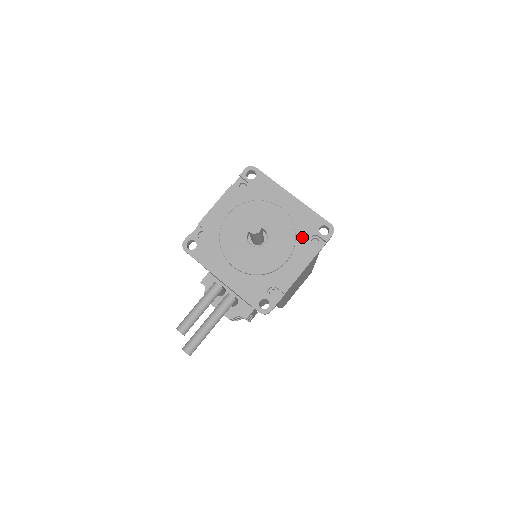
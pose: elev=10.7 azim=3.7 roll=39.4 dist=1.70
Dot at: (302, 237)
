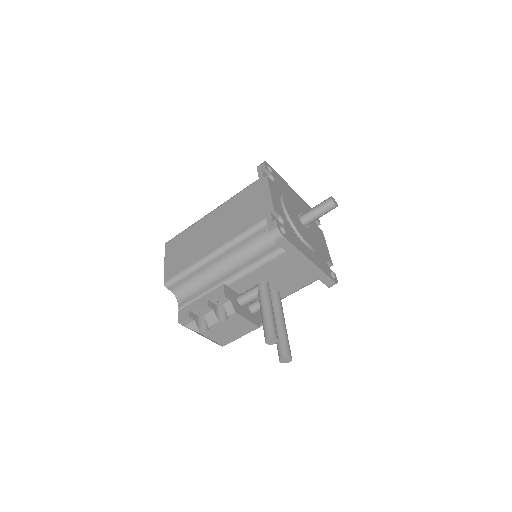
Dot at: occluded
